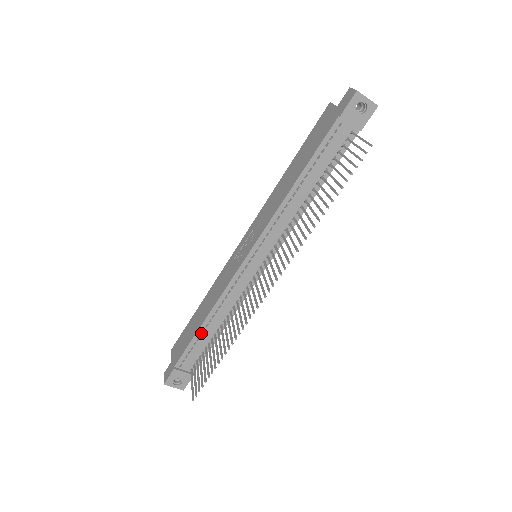
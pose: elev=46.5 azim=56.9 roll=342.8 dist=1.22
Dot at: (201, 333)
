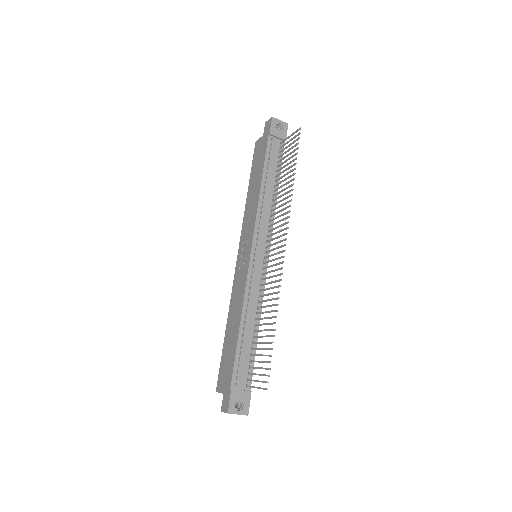
Dot at: (241, 341)
